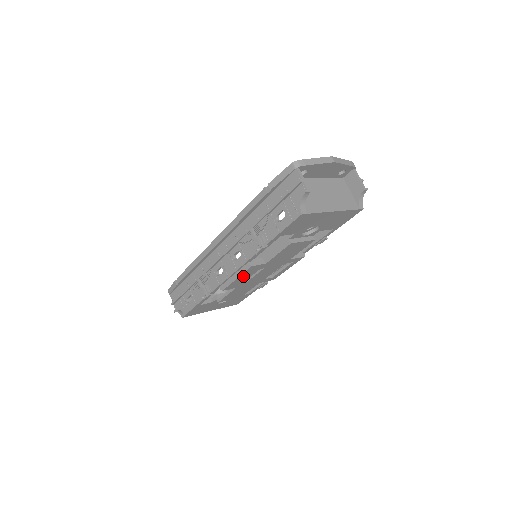
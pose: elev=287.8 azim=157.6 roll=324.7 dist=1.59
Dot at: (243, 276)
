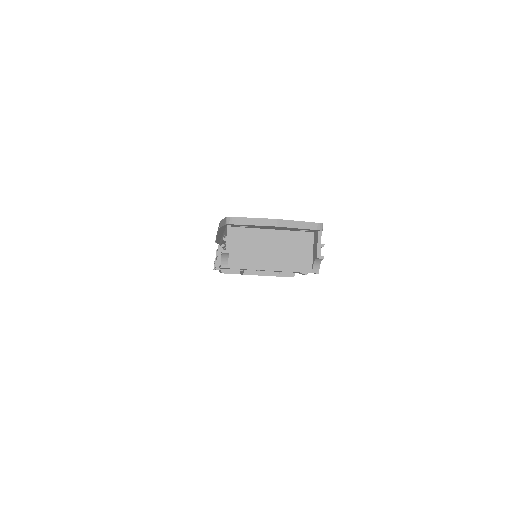
Dot at: occluded
